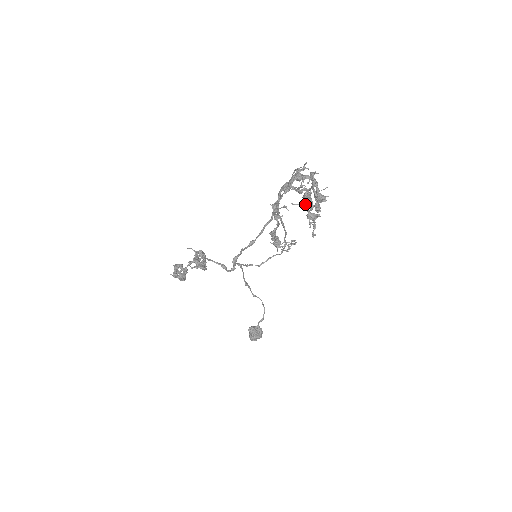
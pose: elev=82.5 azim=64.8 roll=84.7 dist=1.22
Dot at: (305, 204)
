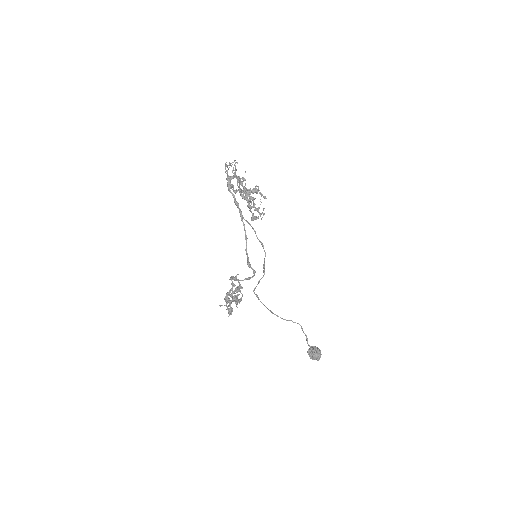
Dot at: (245, 189)
